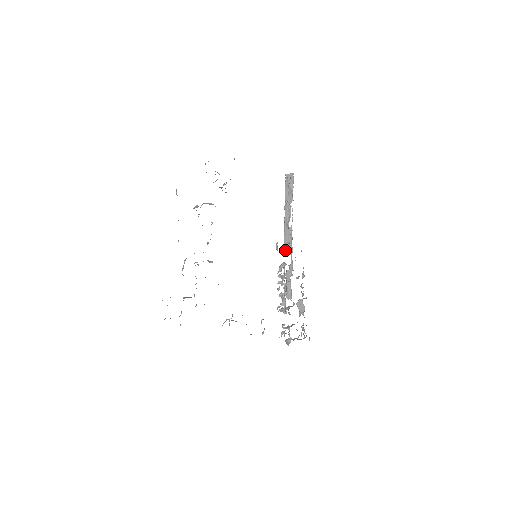
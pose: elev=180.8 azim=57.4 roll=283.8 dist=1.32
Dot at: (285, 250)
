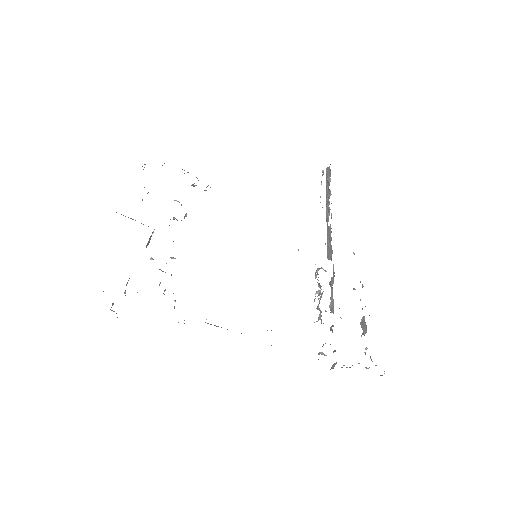
Dot at: (327, 254)
